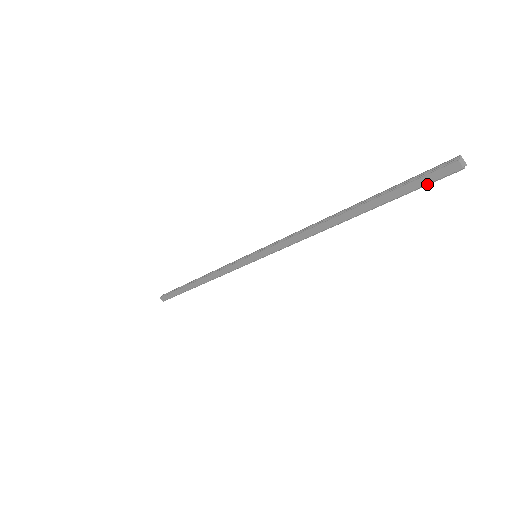
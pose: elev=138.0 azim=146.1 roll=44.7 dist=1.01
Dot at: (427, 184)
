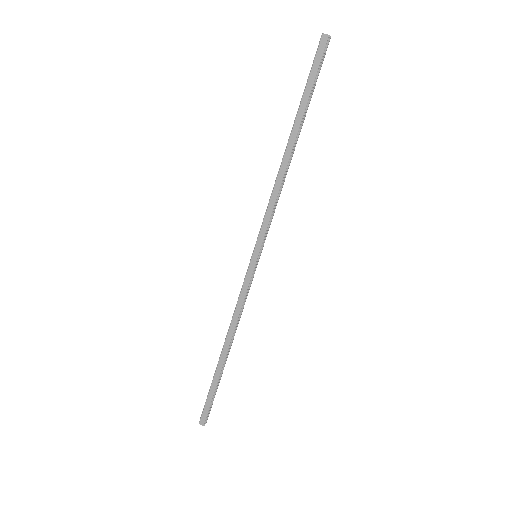
Dot at: (319, 65)
